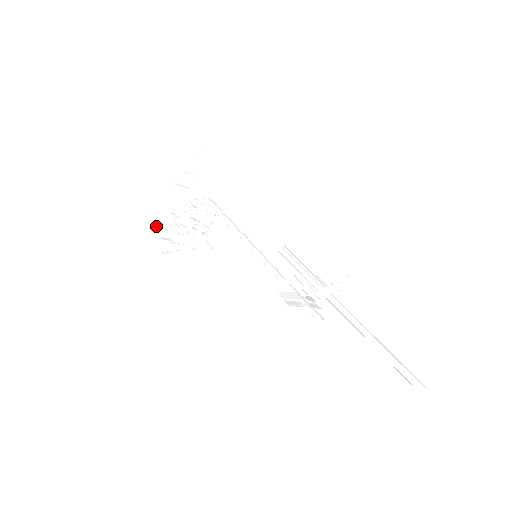
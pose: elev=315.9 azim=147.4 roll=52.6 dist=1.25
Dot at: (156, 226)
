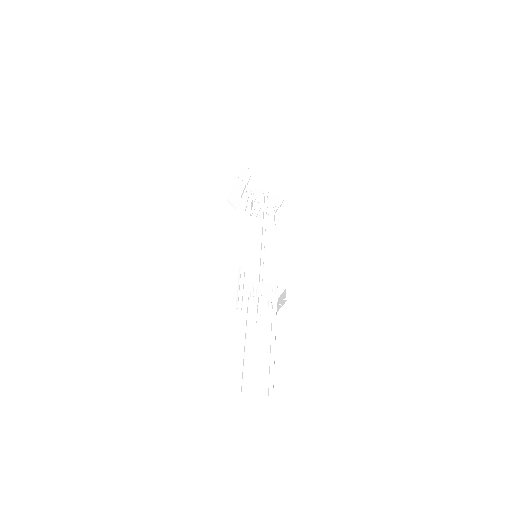
Dot at: (231, 202)
